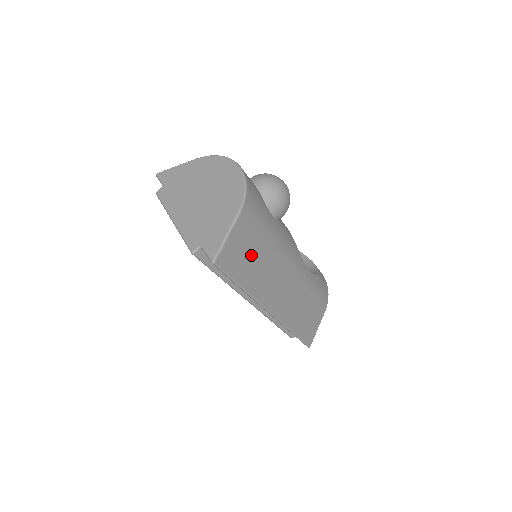
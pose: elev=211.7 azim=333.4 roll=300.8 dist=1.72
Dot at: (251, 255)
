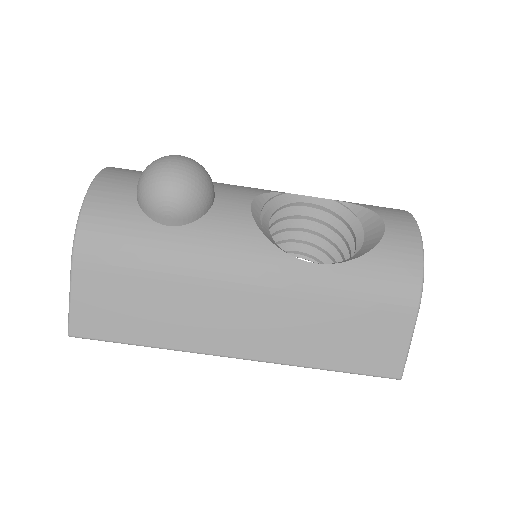
Dot at: (133, 302)
